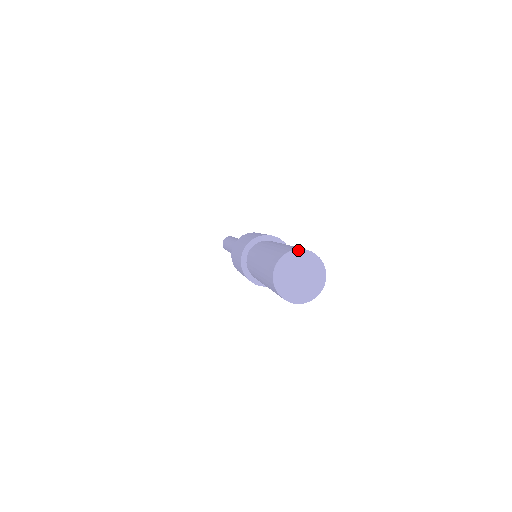
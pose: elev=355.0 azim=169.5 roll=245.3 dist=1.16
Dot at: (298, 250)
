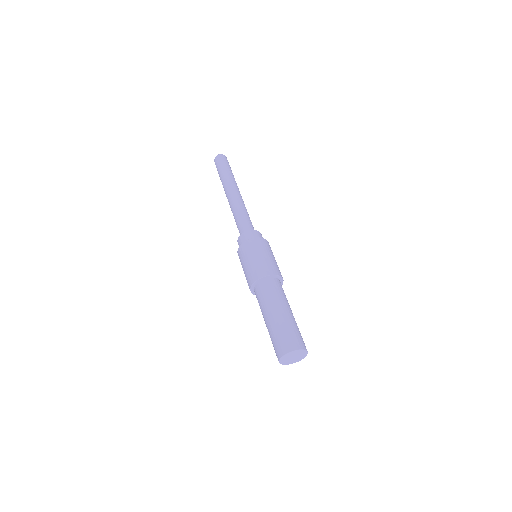
Dot at: (285, 355)
